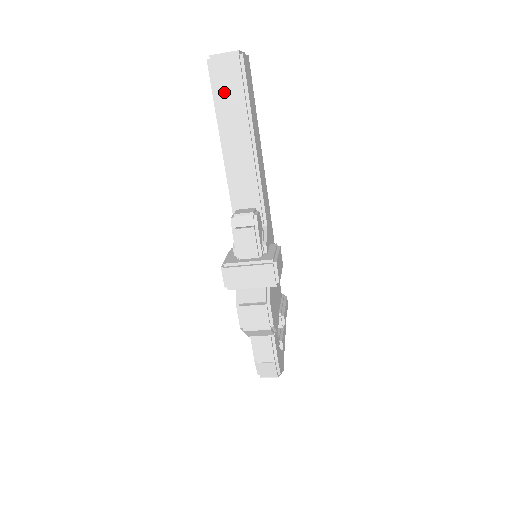
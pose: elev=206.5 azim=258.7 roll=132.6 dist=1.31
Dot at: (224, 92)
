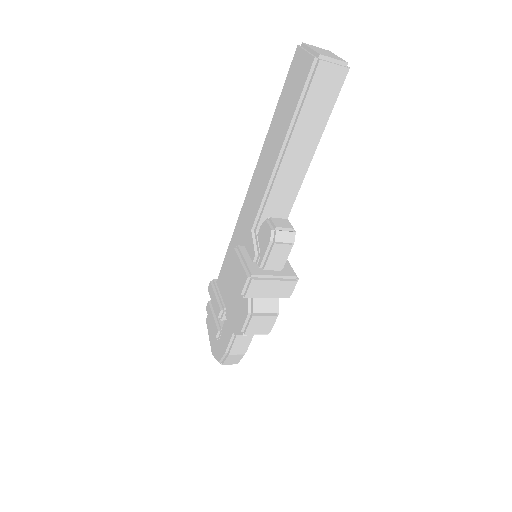
Dot at: (315, 99)
